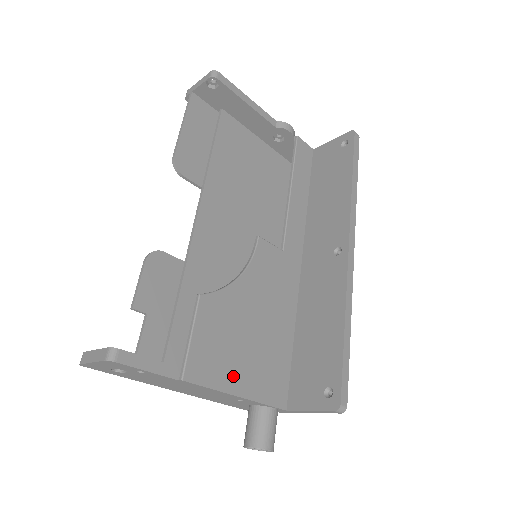
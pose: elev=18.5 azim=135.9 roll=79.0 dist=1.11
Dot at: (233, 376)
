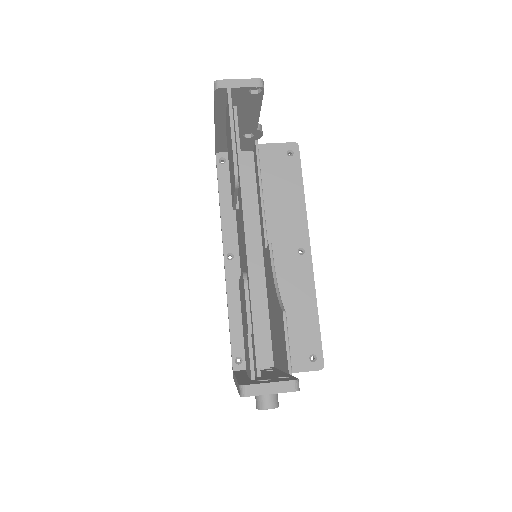
Dot at: occluded
